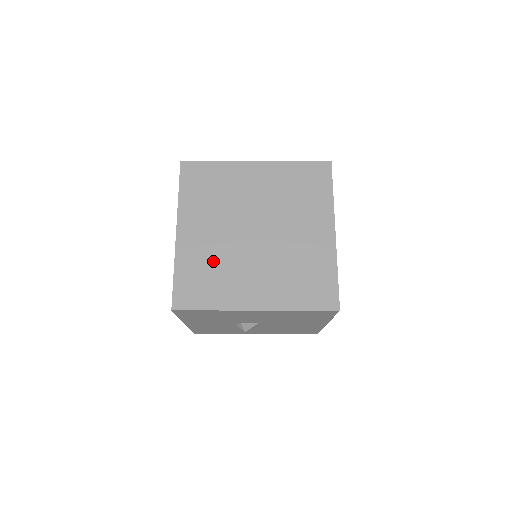
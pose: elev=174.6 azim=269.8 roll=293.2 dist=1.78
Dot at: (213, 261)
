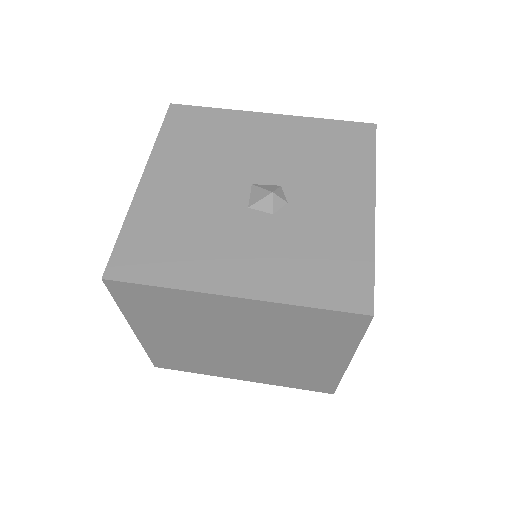
Dot at: (189, 354)
